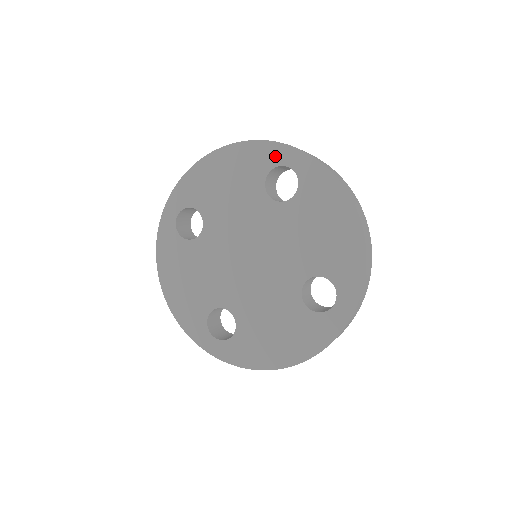
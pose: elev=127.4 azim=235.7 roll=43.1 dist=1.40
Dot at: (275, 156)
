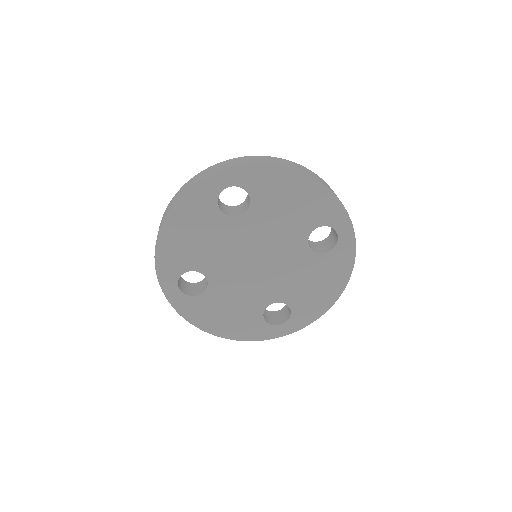
Dot at: (211, 189)
